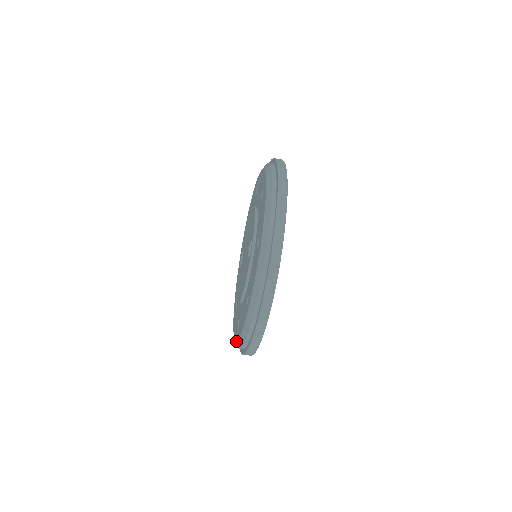
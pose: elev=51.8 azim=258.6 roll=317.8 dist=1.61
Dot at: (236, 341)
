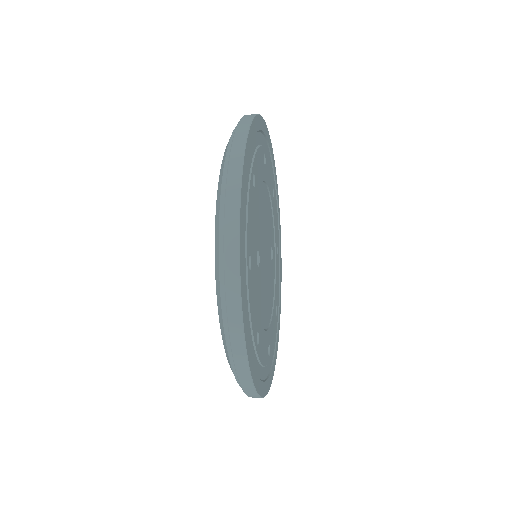
Dot at: occluded
